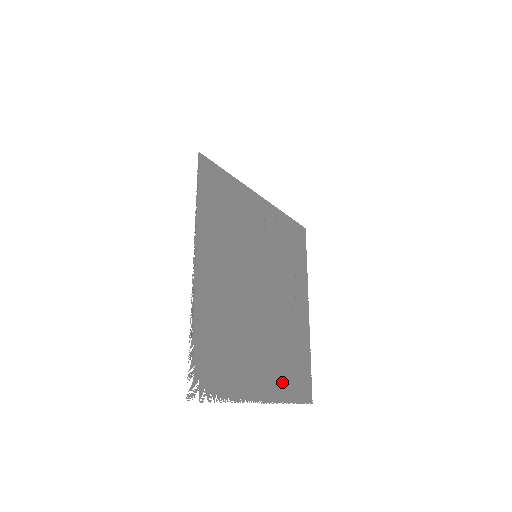
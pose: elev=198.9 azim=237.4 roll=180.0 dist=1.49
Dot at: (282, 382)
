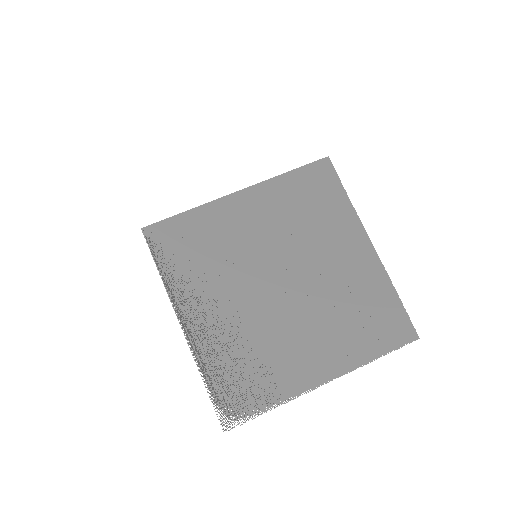
Dot at: (351, 347)
